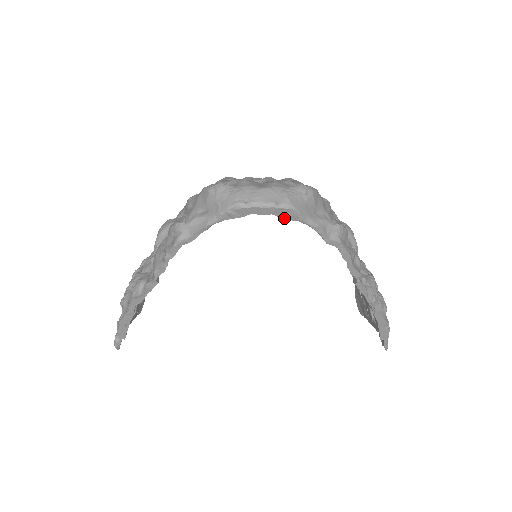
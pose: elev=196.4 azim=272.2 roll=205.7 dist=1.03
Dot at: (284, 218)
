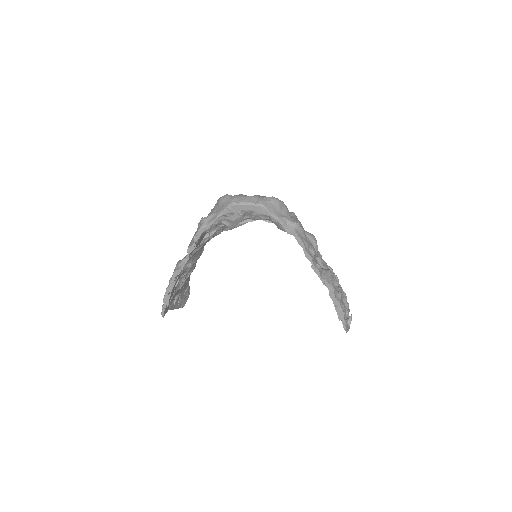
Dot at: occluded
